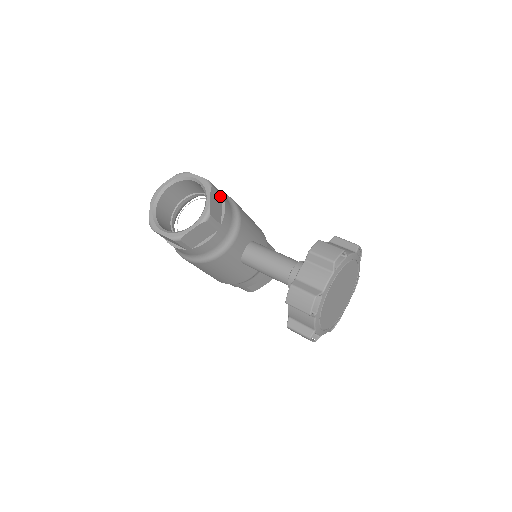
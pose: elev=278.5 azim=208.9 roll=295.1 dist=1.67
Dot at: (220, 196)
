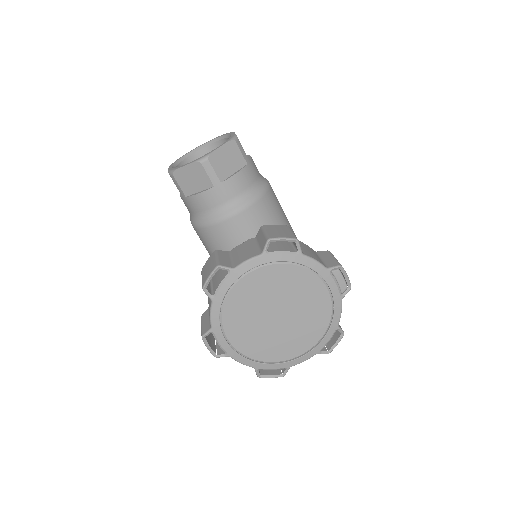
Dot at: (243, 160)
